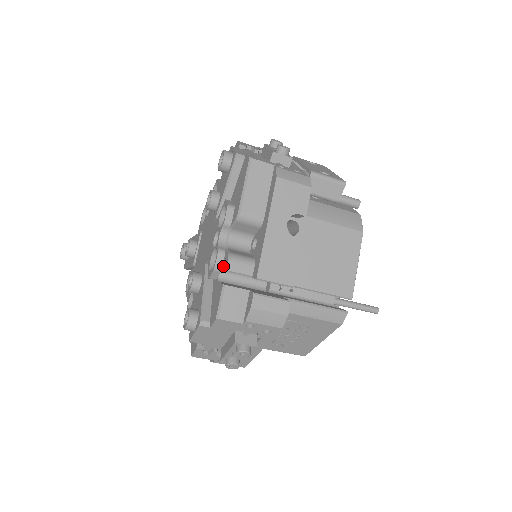
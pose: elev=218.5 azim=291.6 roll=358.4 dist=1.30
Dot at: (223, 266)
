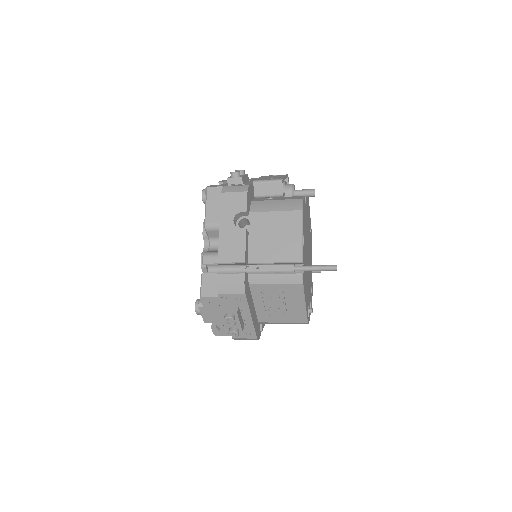
Dot at: occluded
